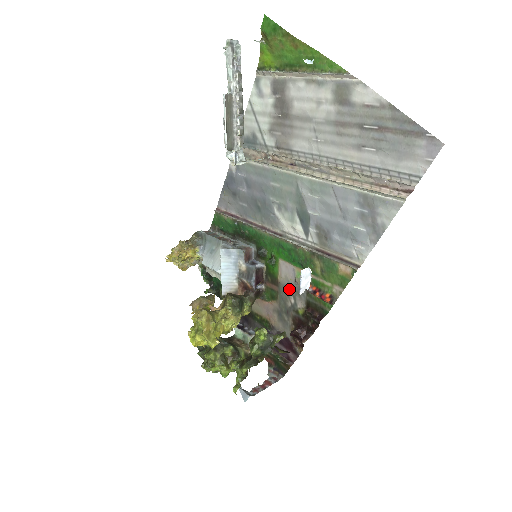
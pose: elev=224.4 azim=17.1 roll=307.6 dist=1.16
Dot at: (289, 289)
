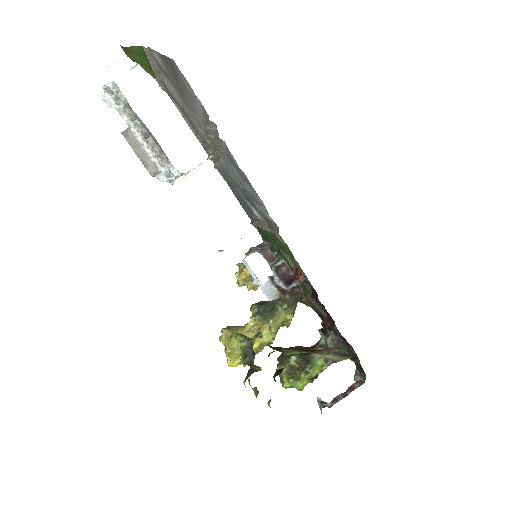
Dot at: occluded
